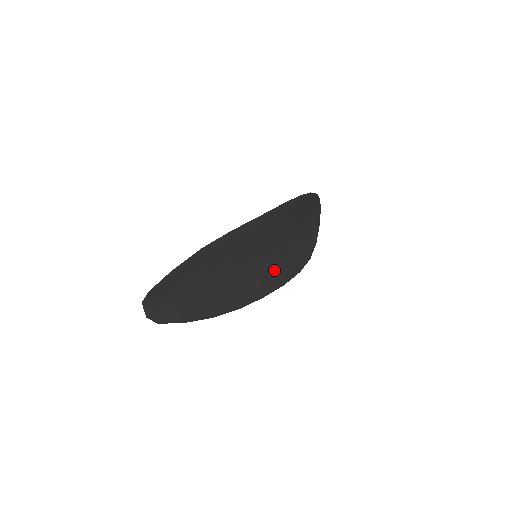
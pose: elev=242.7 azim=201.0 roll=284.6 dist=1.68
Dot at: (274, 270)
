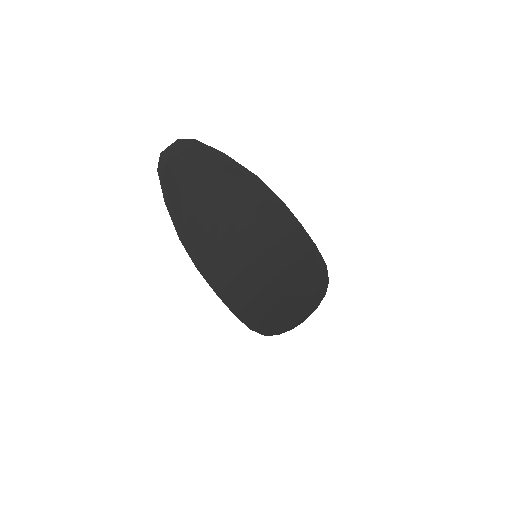
Dot at: (247, 290)
